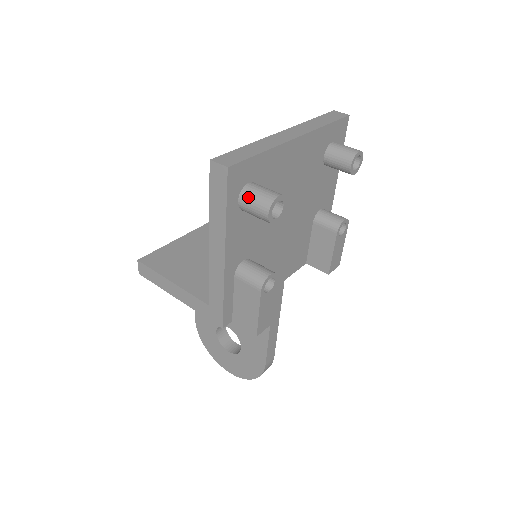
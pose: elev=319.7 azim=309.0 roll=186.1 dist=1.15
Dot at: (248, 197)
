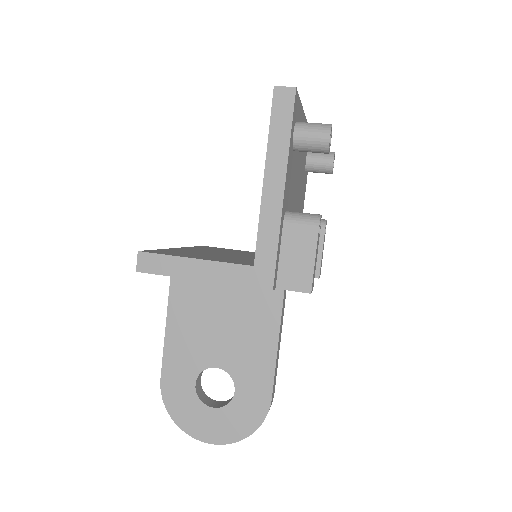
Dot at: (305, 127)
